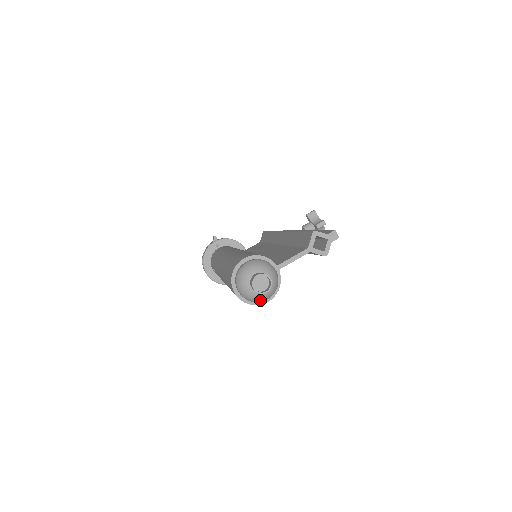
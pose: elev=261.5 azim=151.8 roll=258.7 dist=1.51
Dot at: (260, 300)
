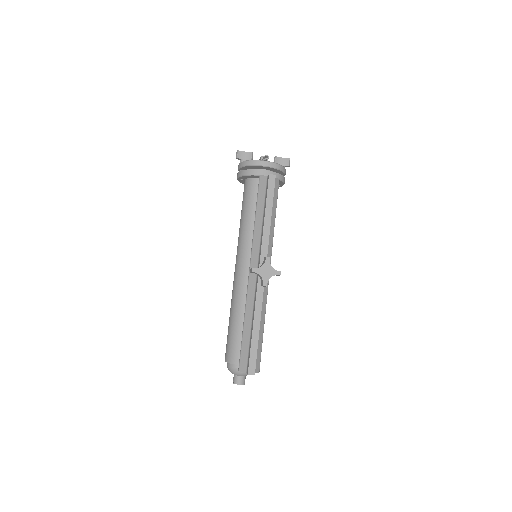
Dot at: occluded
